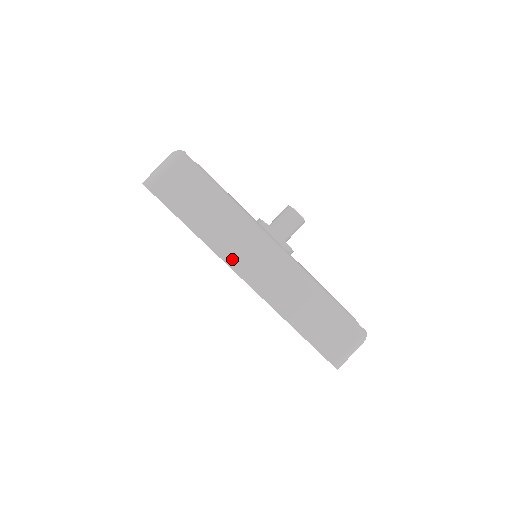
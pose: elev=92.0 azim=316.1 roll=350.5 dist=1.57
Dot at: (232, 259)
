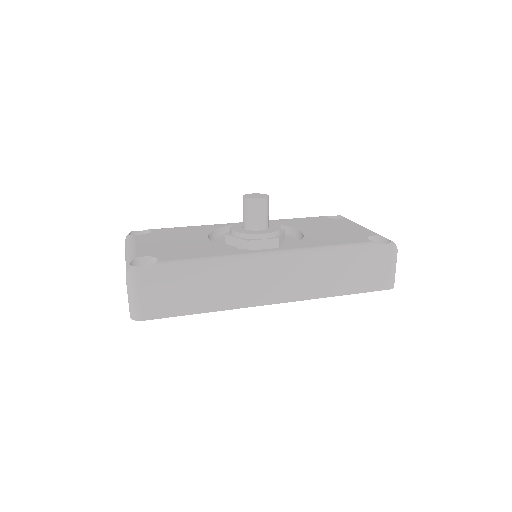
Dot at: (251, 300)
